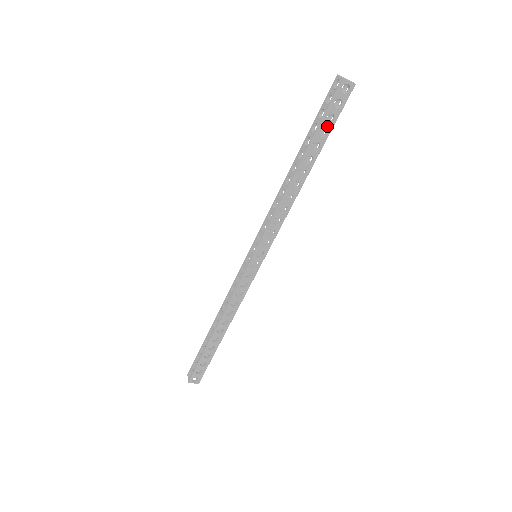
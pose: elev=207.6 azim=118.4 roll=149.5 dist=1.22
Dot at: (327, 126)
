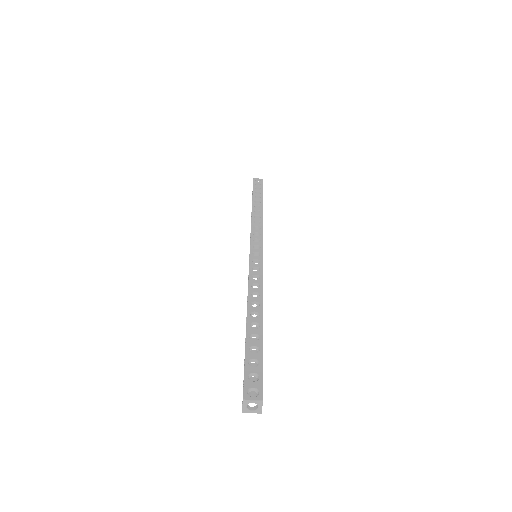
Dot at: (258, 191)
